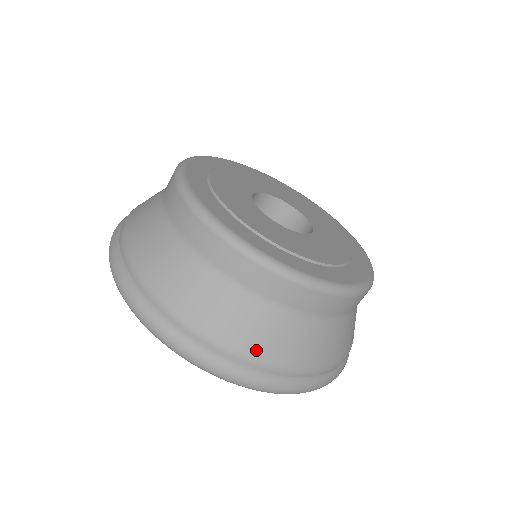
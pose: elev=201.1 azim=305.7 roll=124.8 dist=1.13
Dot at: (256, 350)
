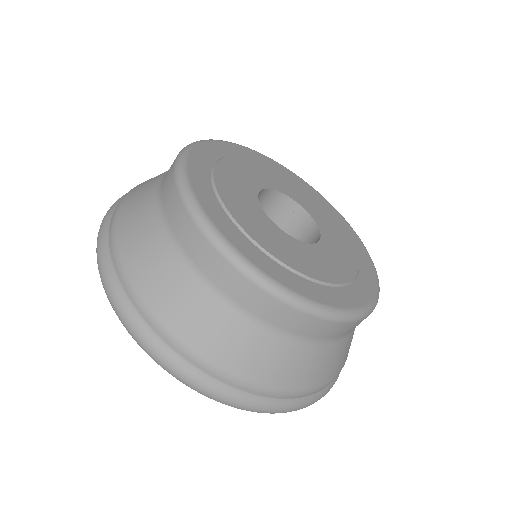
Dot at: (343, 364)
